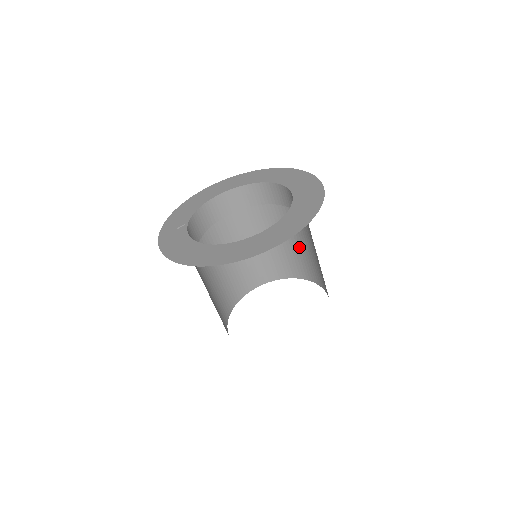
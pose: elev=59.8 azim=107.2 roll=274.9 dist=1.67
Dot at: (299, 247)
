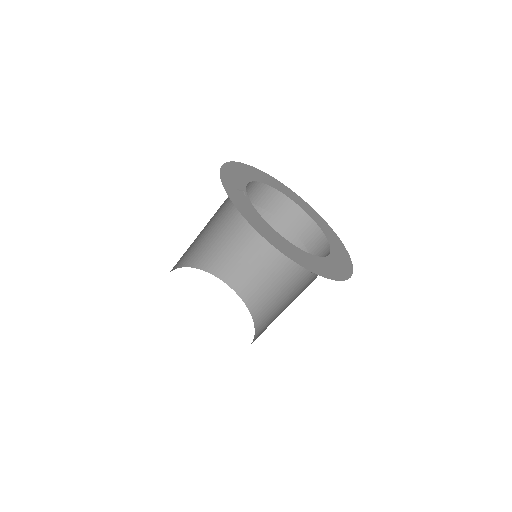
Dot at: (260, 264)
